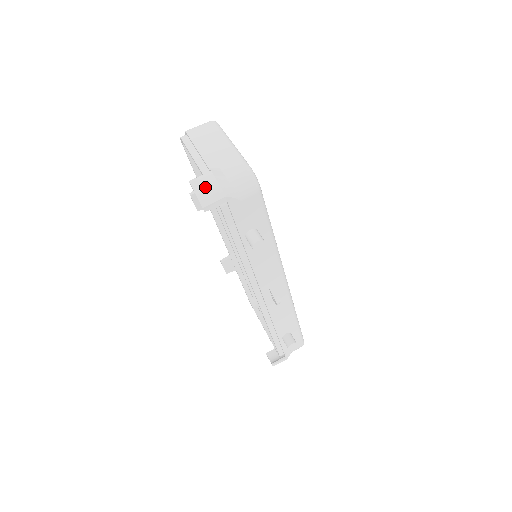
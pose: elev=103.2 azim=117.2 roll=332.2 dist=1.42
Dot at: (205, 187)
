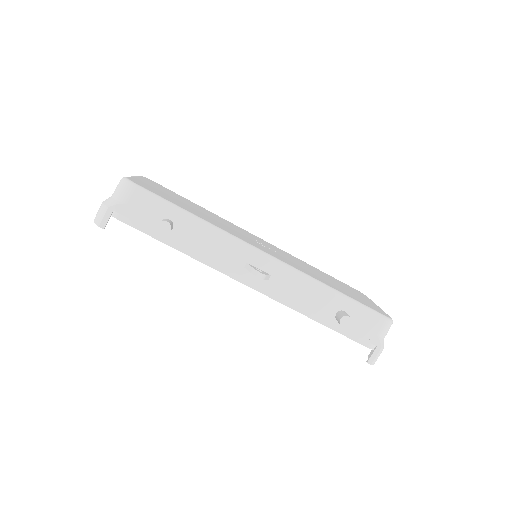
Dot at: (97, 213)
